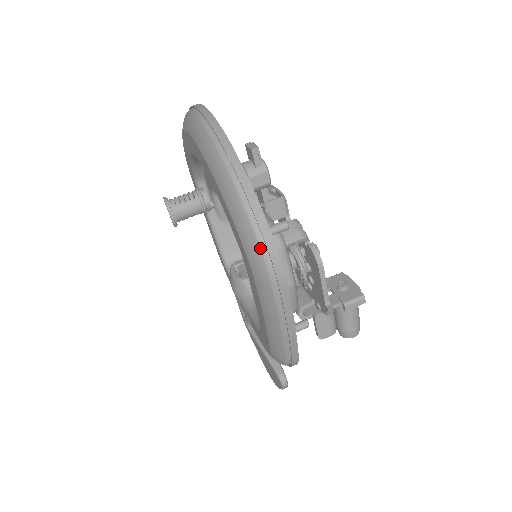
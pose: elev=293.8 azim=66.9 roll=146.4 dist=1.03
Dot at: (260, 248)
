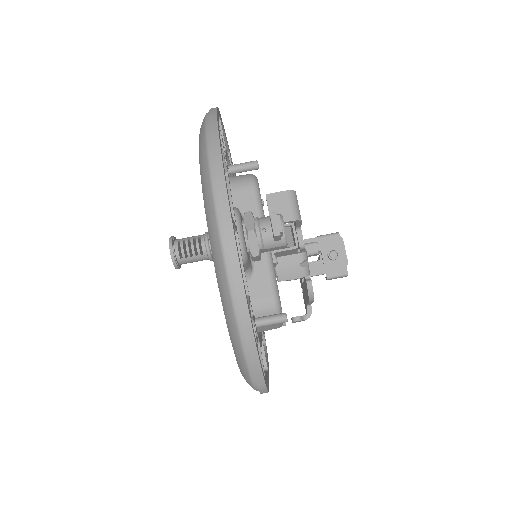
Dot at: (252, 385)
